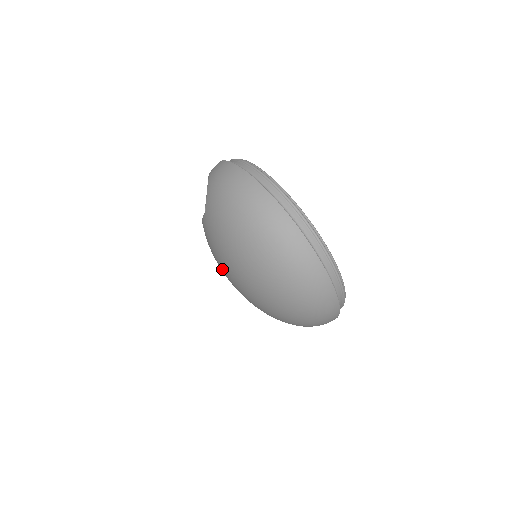
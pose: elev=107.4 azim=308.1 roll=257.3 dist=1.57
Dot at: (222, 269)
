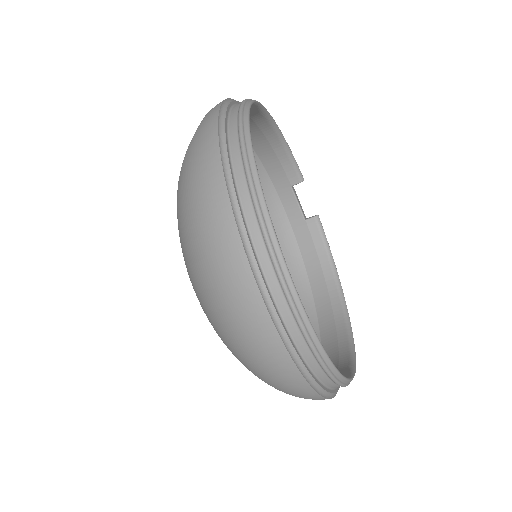
Dot at: occluded
